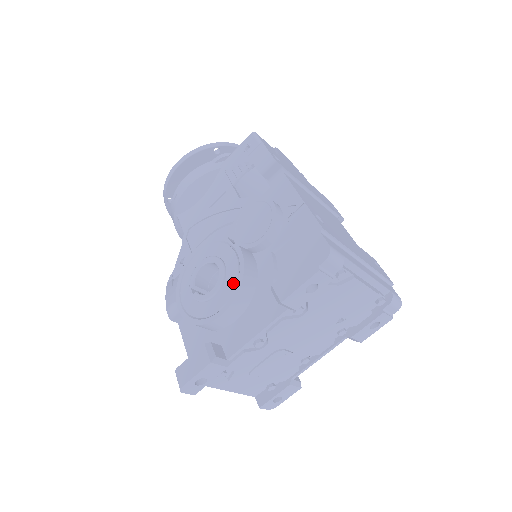
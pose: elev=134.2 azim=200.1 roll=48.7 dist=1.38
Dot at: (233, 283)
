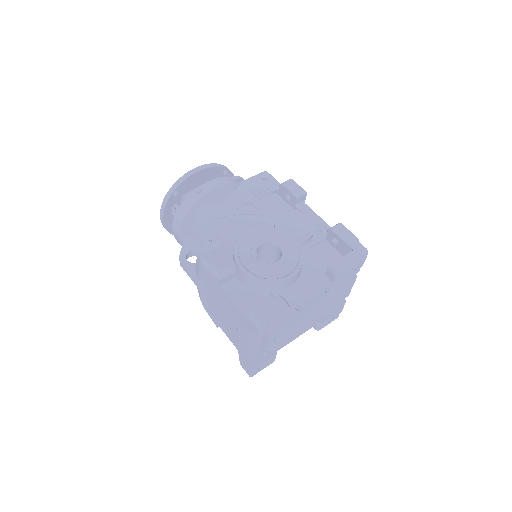
Dot at: (296, 259)
